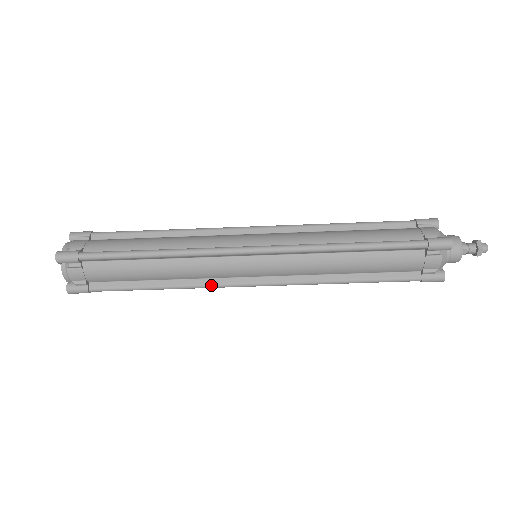
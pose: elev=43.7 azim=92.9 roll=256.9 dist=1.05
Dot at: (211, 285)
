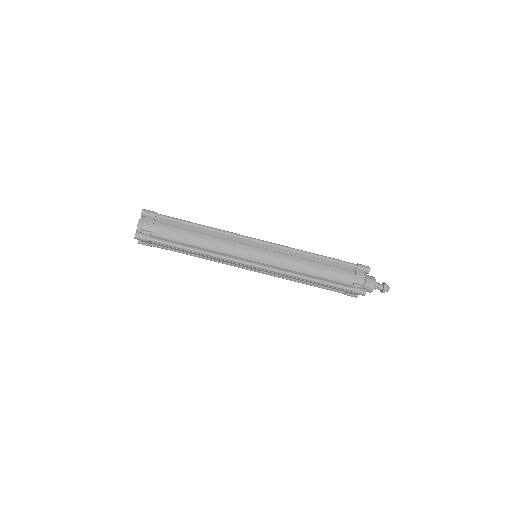
Dot at: (227, 257)
